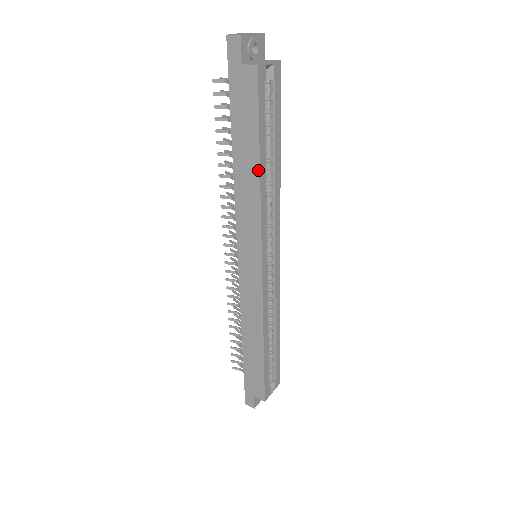
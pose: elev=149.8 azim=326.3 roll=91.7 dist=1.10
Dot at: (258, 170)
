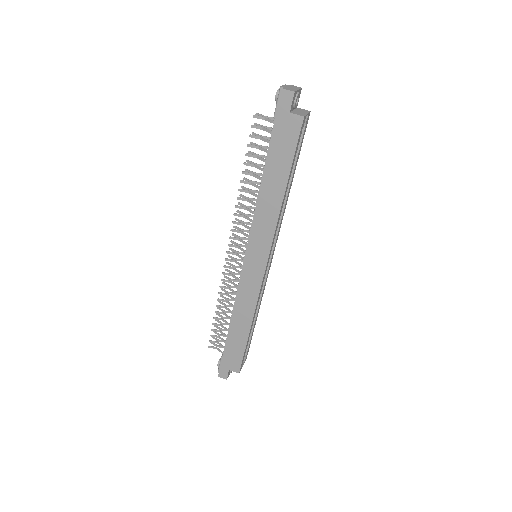
Dot at: (283, 192)
